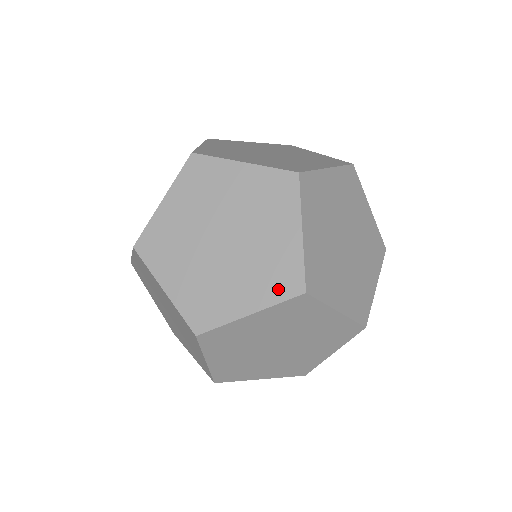
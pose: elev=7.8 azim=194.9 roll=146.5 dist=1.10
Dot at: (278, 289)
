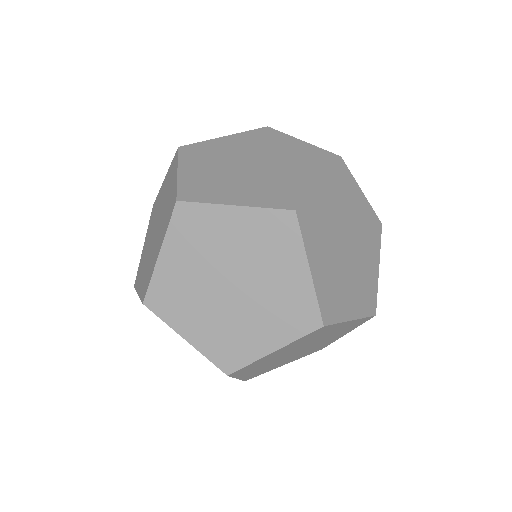
Dot at: (273, 200)
